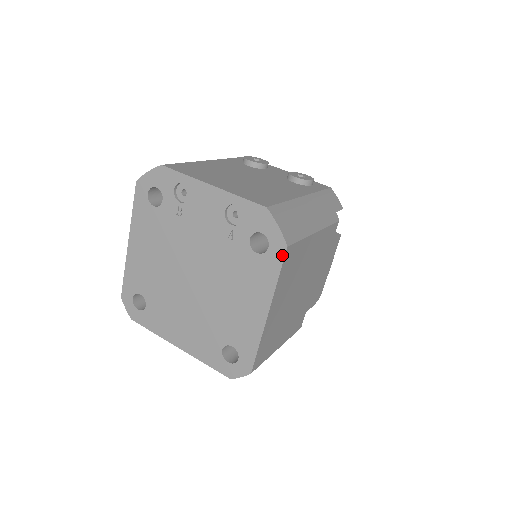
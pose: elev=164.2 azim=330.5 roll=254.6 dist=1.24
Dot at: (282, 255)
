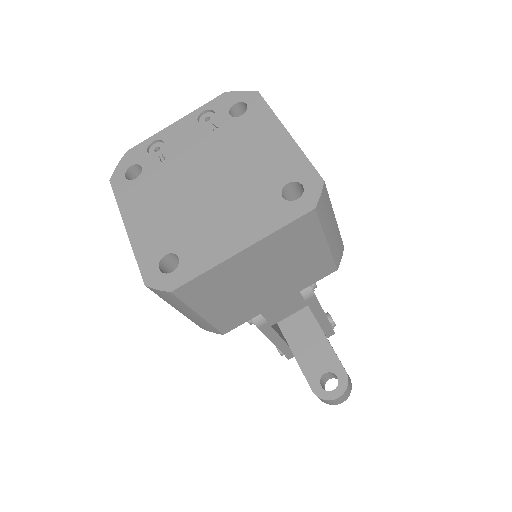
Dot at: (260, 98)
